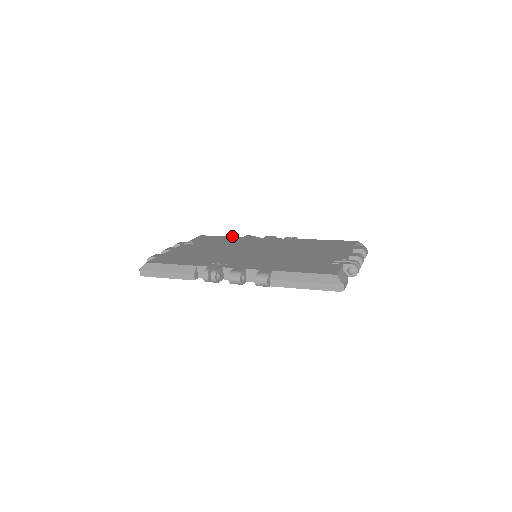
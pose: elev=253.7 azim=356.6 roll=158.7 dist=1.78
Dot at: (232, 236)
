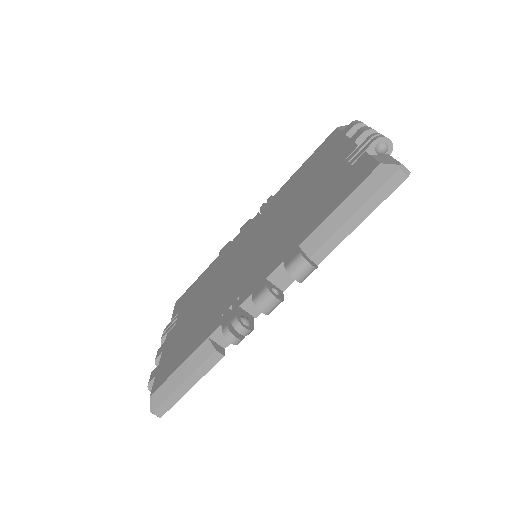
Dot at: occluded
